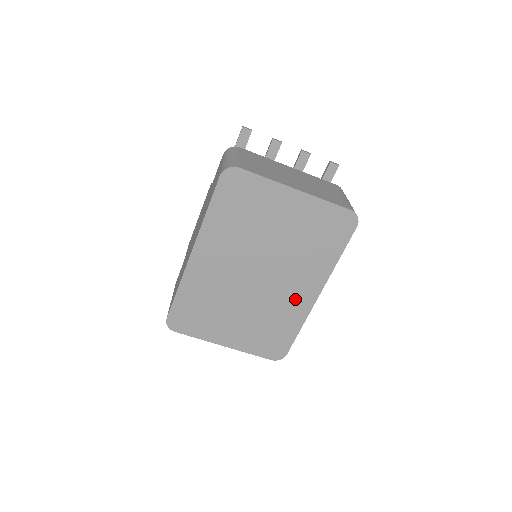
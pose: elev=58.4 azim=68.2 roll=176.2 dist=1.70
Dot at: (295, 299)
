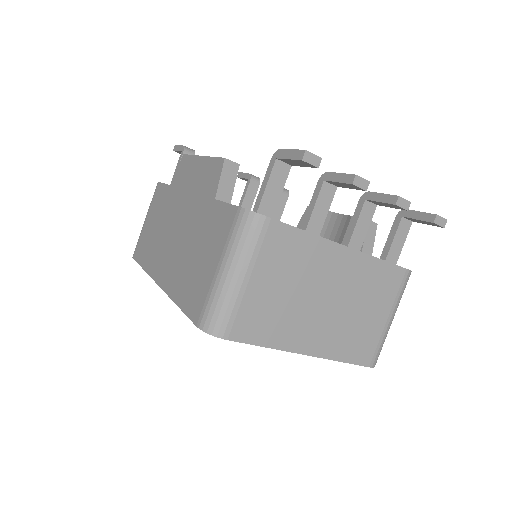
Dot at: occluded
